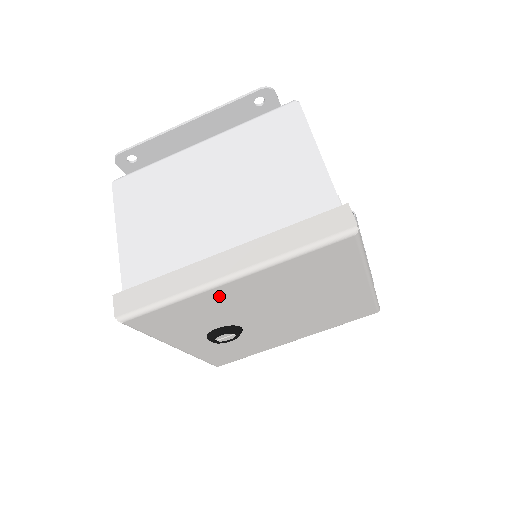
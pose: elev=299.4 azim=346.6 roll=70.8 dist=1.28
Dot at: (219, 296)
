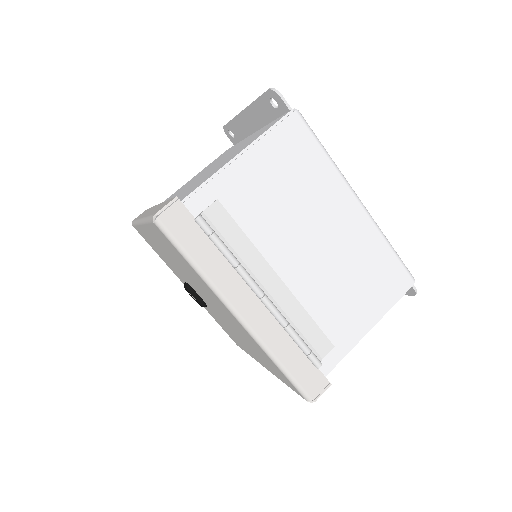
Dot at: (151, 238)
